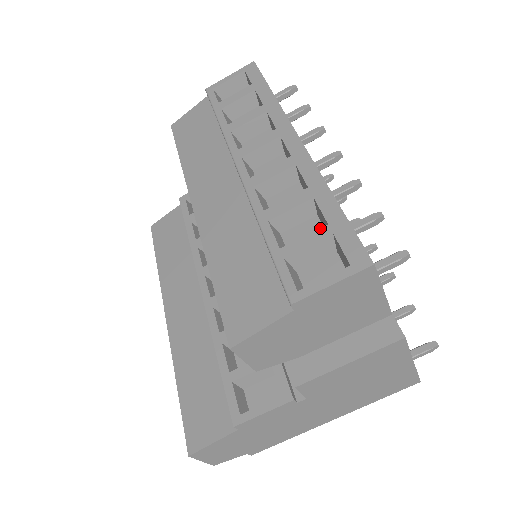
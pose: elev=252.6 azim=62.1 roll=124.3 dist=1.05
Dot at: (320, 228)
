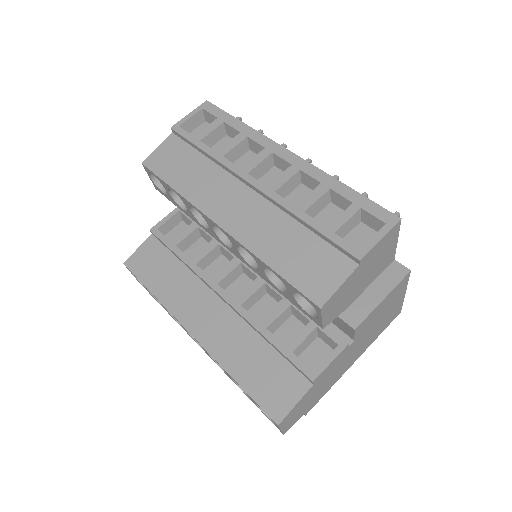
Dot at: (349, 207)
